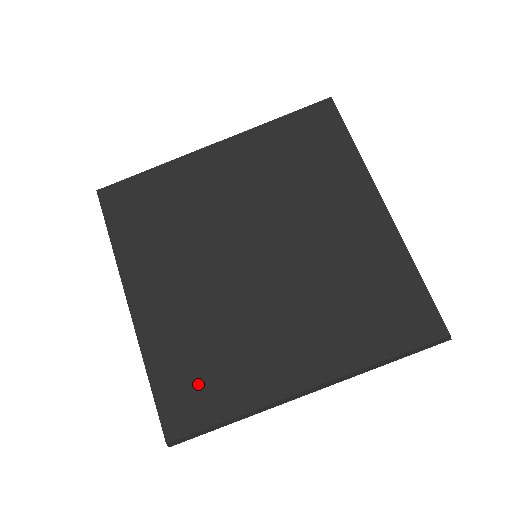
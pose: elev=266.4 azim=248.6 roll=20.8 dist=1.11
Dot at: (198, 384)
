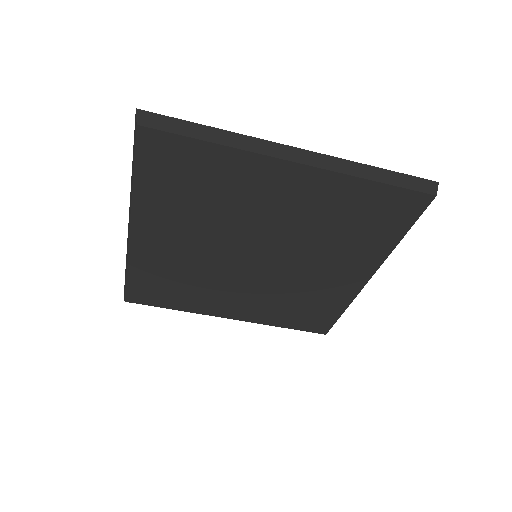
Dot at: (162, 291)
